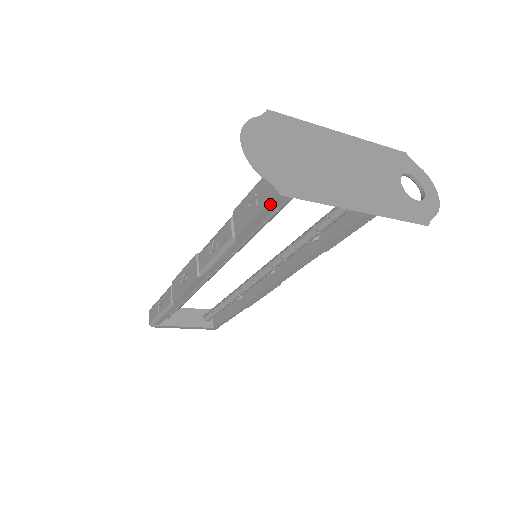
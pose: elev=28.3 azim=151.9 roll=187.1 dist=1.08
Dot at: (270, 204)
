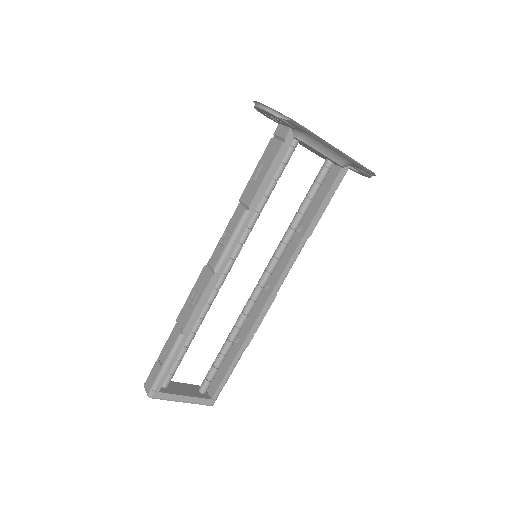
Dot at: (275, 161)
